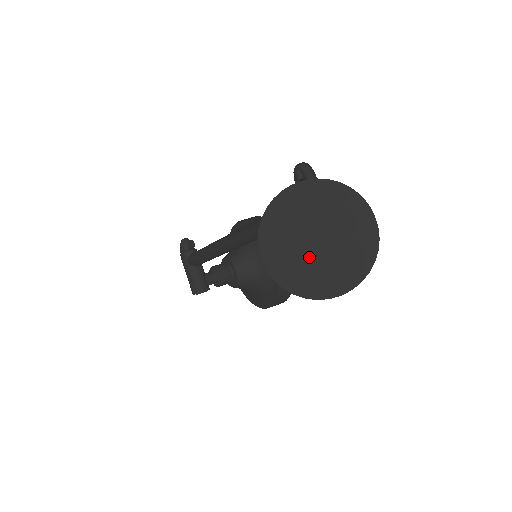
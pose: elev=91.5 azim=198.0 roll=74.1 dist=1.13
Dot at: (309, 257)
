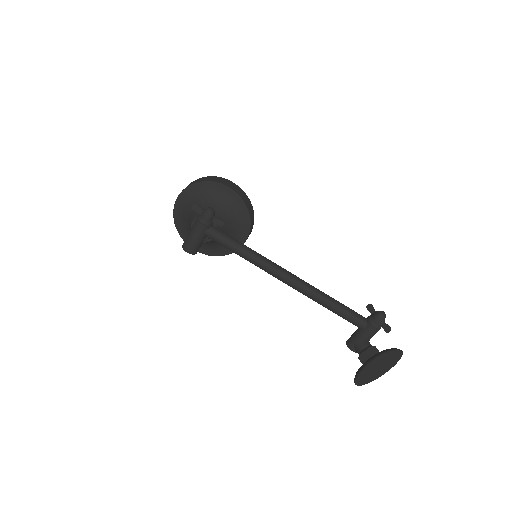
Dot at: (372, 373)
